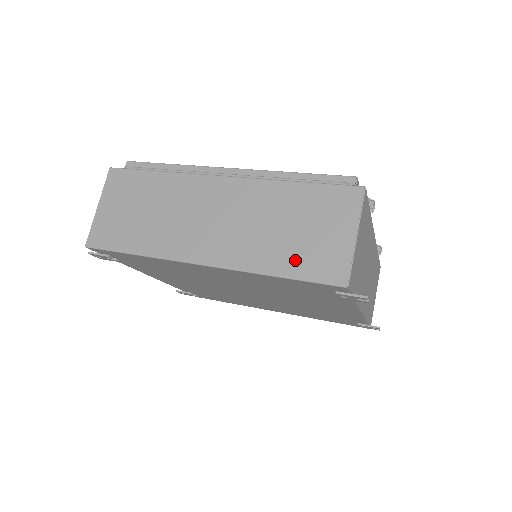
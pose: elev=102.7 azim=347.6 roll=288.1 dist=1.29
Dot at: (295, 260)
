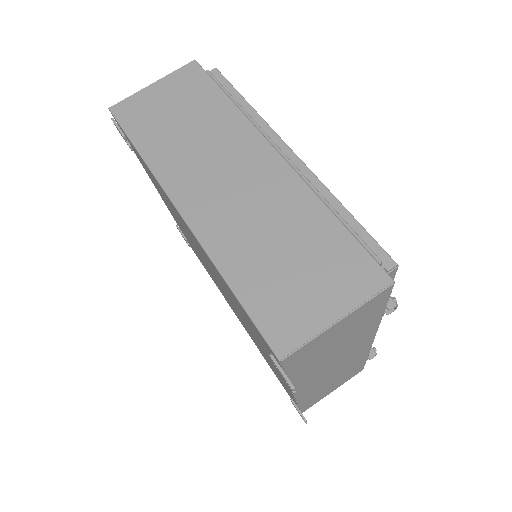
Dot at: (260, 287)
